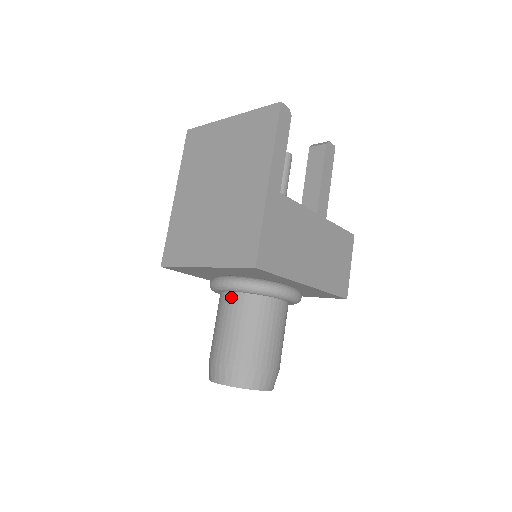
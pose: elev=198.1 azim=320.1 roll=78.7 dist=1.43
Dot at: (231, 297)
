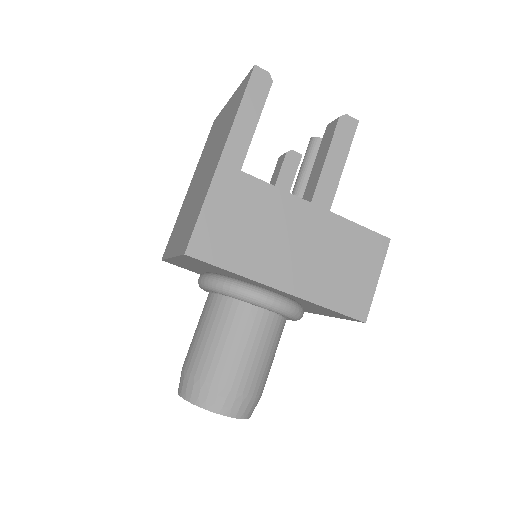
Dot at: (208, 297)
